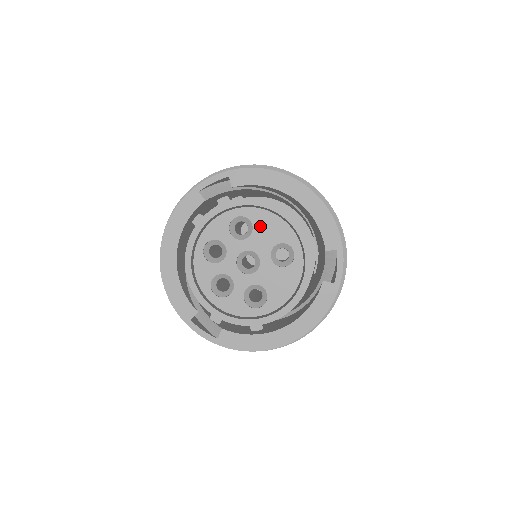
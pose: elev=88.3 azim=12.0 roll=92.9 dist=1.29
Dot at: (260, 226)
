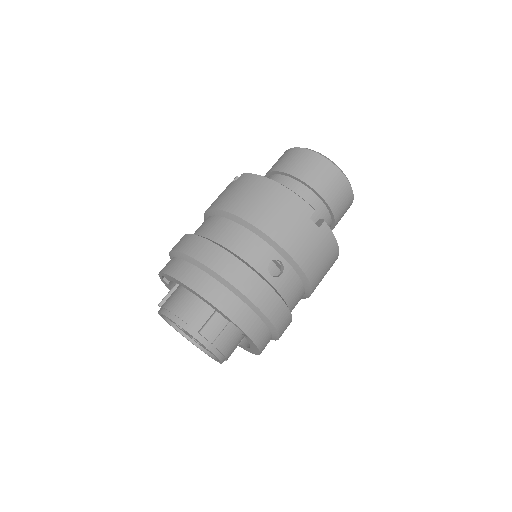
Dot at: occluded
